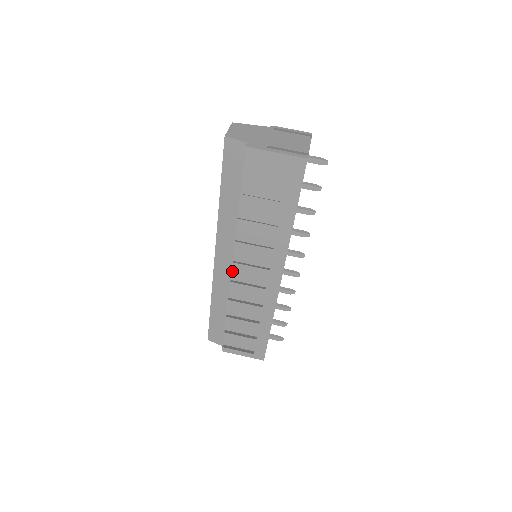
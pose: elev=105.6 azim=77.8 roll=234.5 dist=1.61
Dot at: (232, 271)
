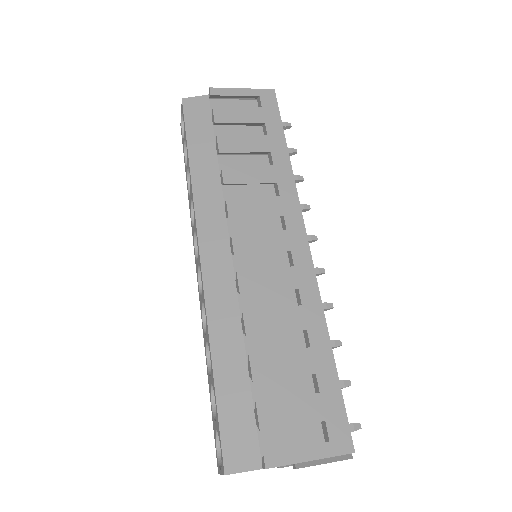
Dot at: (235, 249)
